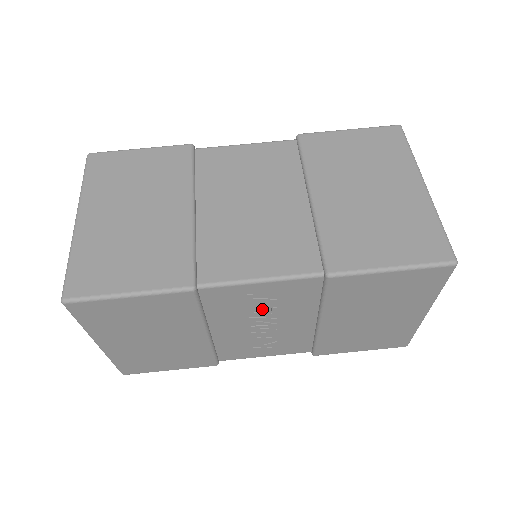
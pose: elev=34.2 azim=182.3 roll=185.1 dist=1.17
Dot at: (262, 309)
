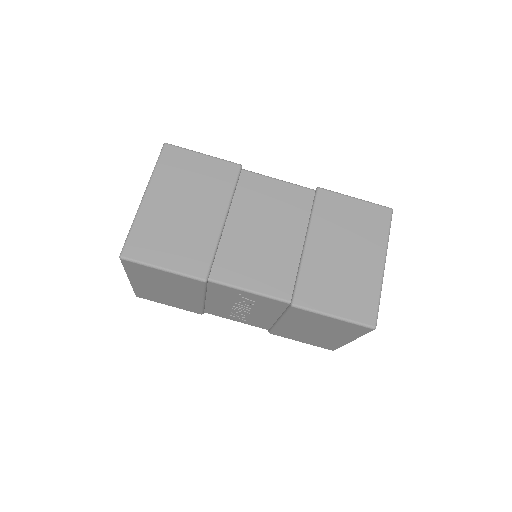
Dot at: (244, 303)
